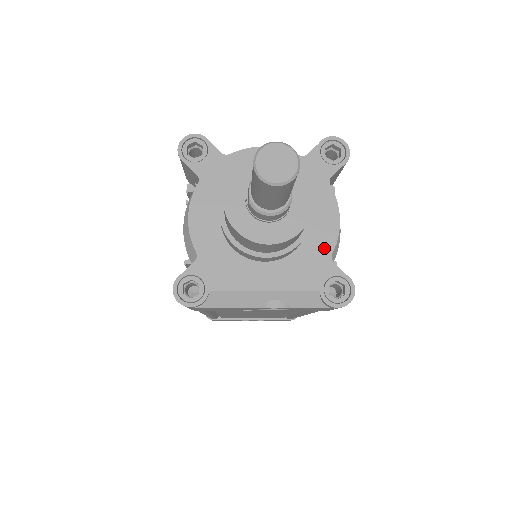
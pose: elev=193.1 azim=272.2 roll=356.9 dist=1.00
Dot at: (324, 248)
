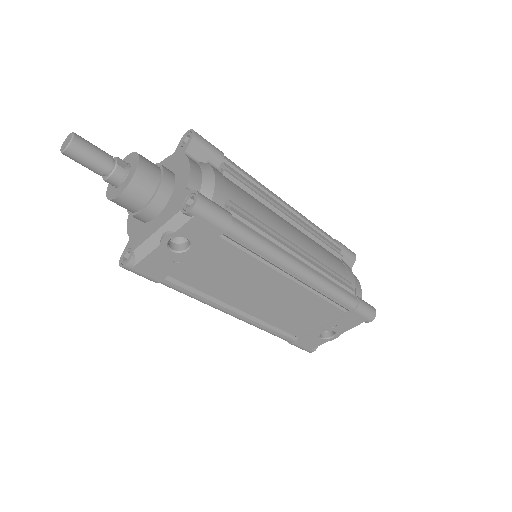
Dot at: (183, 187)
